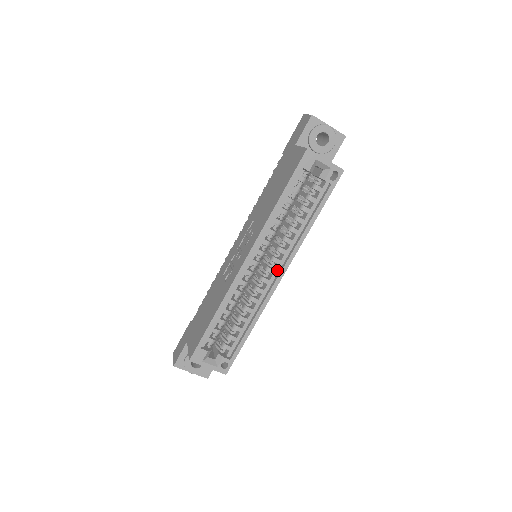
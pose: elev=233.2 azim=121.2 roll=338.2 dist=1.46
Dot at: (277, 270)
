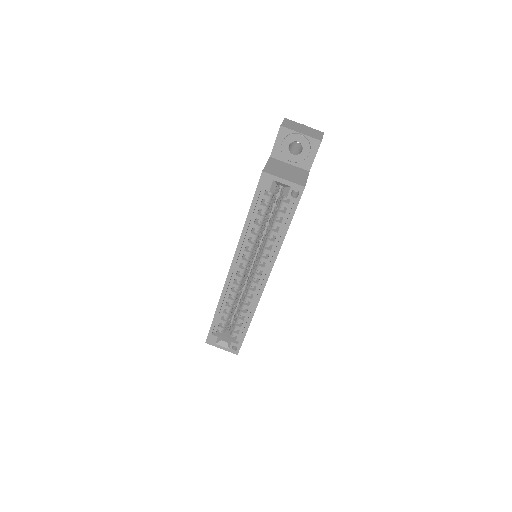
Dot at: (263, 275)
